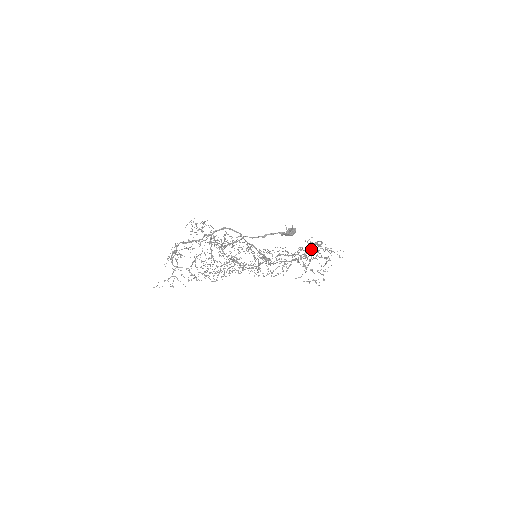
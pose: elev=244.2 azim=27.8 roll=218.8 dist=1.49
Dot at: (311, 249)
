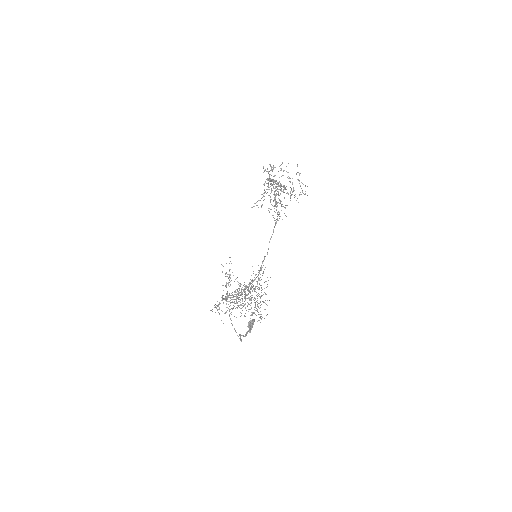
Dot at: occluded
